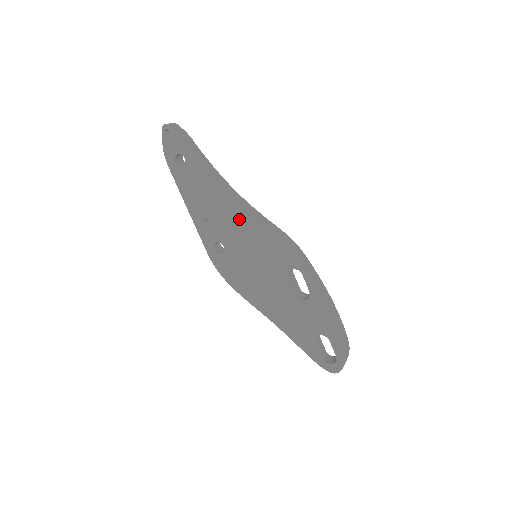
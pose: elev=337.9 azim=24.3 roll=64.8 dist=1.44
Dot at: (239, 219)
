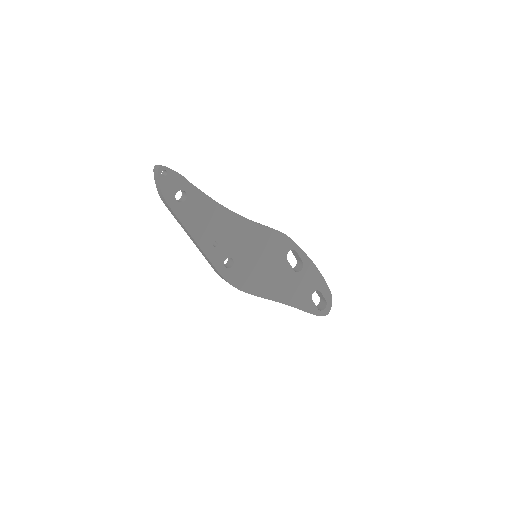
Dot at: (243, 229)
